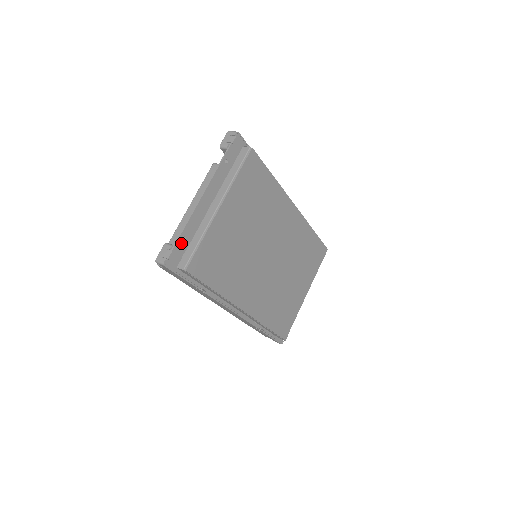
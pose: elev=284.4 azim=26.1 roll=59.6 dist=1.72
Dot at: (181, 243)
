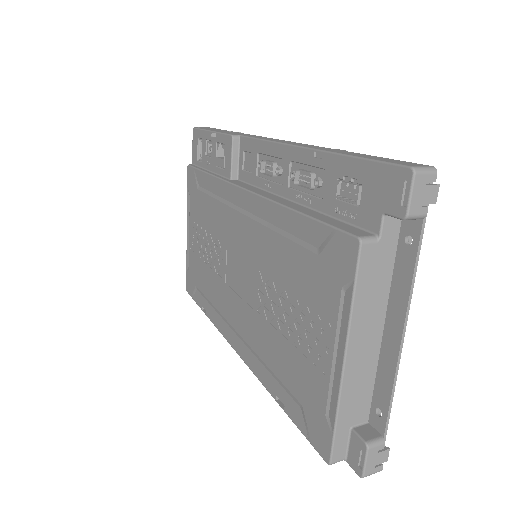
Dot at: (379, 420)
